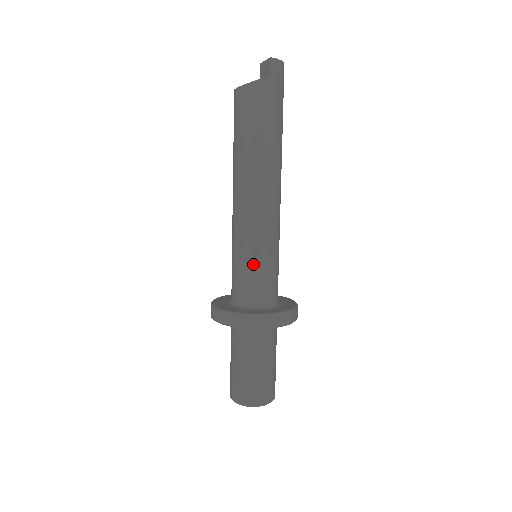
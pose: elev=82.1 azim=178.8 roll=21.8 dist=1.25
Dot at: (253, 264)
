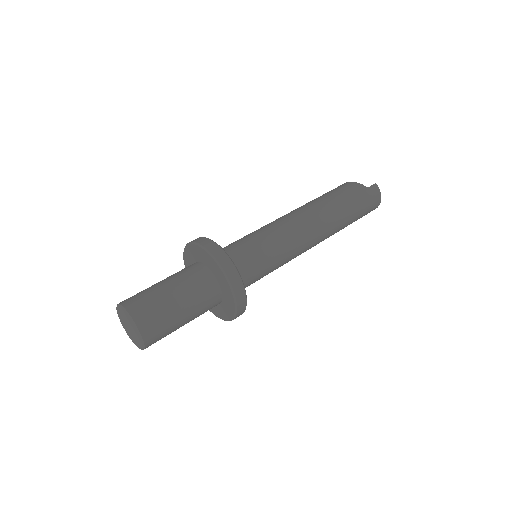
Dot at: (252, 240)
